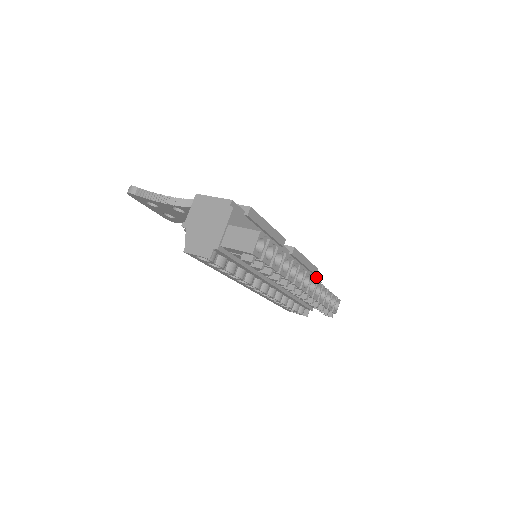
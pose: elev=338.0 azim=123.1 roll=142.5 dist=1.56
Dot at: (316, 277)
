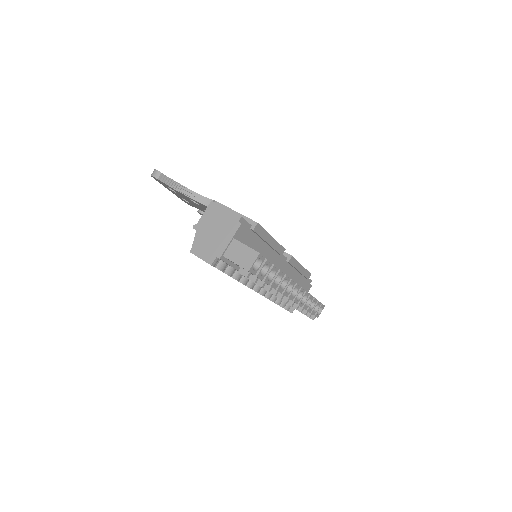
Dot at: (308, 280)
